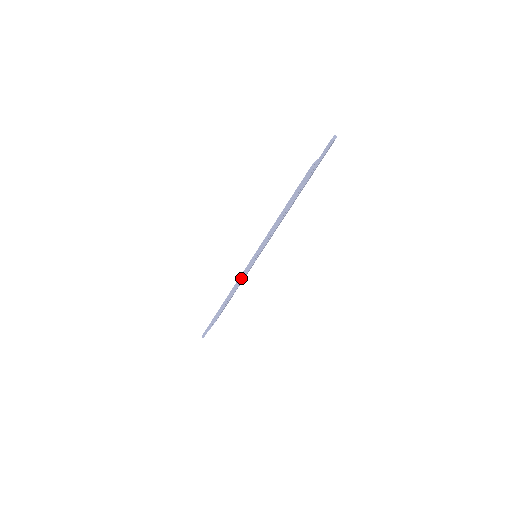
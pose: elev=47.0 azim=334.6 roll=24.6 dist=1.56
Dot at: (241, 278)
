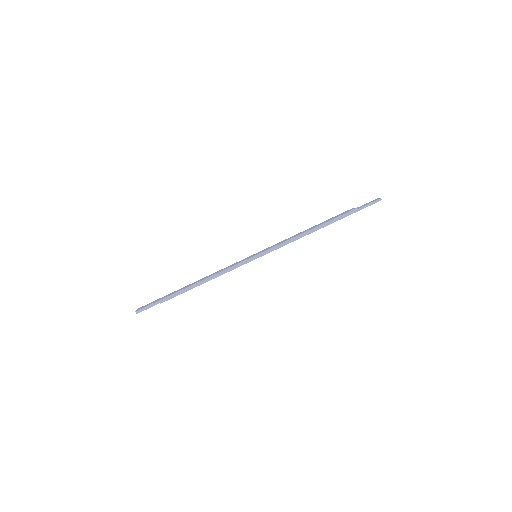
Dot at: (232, 268)
